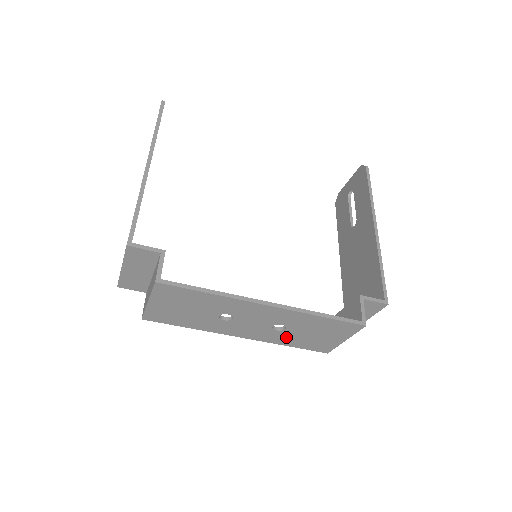
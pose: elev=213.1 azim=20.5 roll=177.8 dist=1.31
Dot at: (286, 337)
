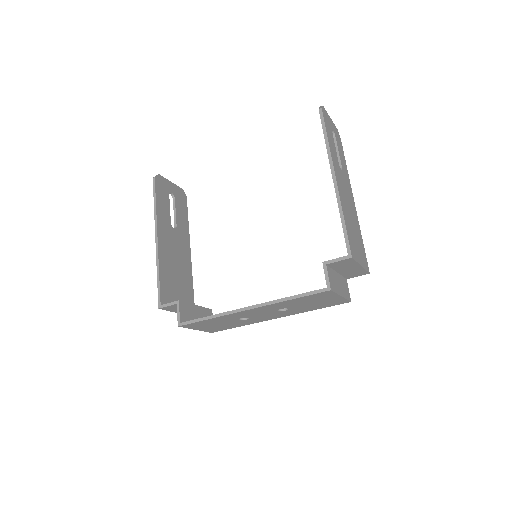
Dot at: (301, 309)
